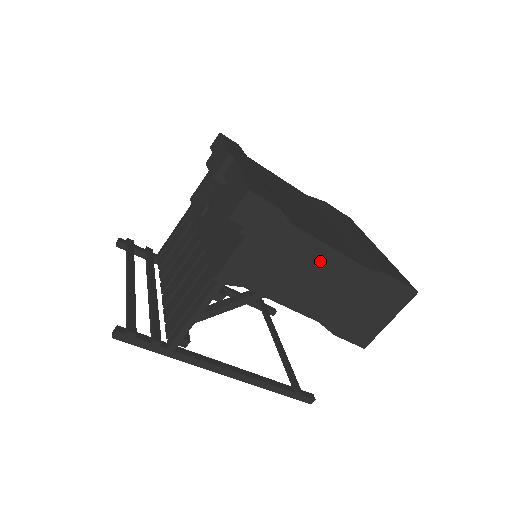
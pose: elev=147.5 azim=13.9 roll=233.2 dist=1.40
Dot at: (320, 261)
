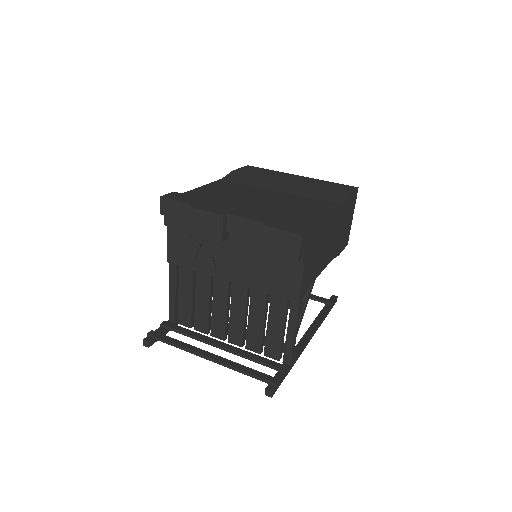
Dot at: (329, 228)
